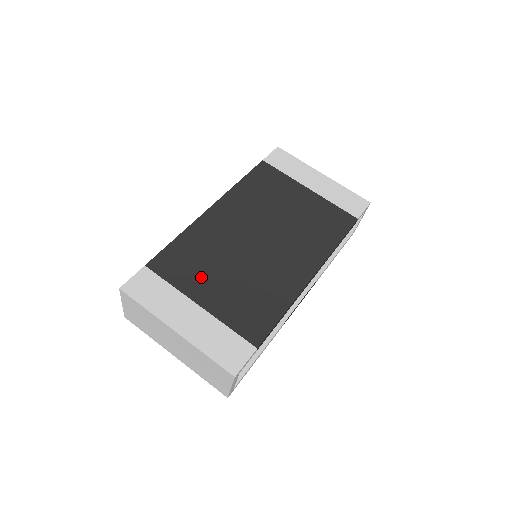
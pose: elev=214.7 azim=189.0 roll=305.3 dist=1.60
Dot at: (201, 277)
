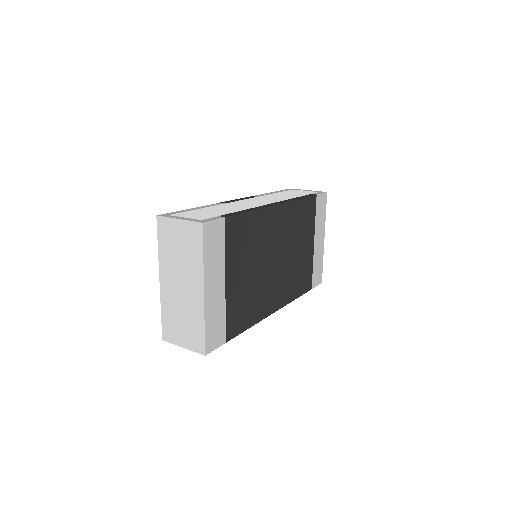
Dot at: (240, 260)
